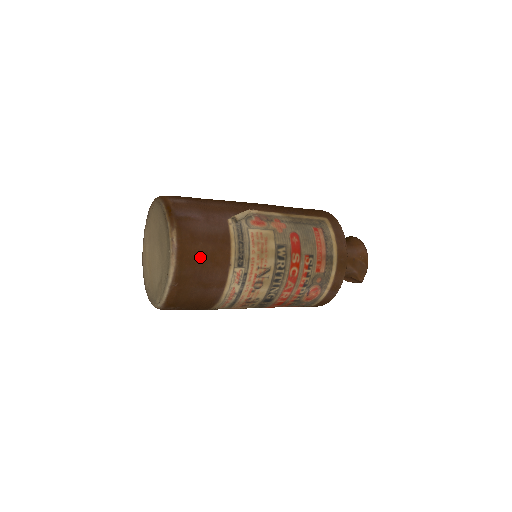
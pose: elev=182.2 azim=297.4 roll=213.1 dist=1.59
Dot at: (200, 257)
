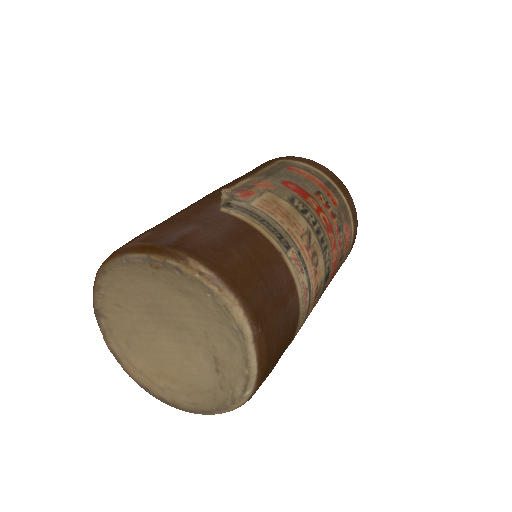
Dot at: (250, 267)
